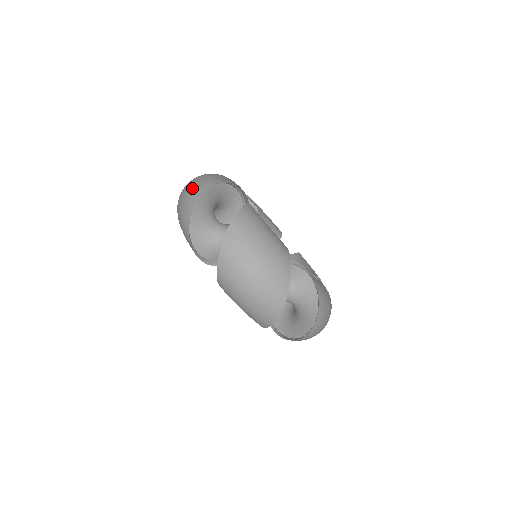
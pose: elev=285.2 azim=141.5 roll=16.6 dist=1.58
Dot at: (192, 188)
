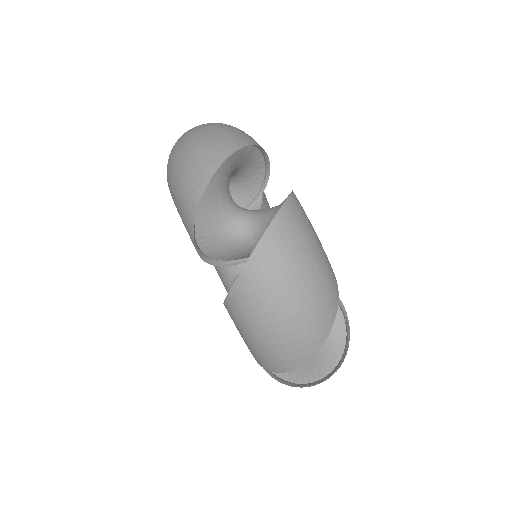
Dot at: (210, 141)
